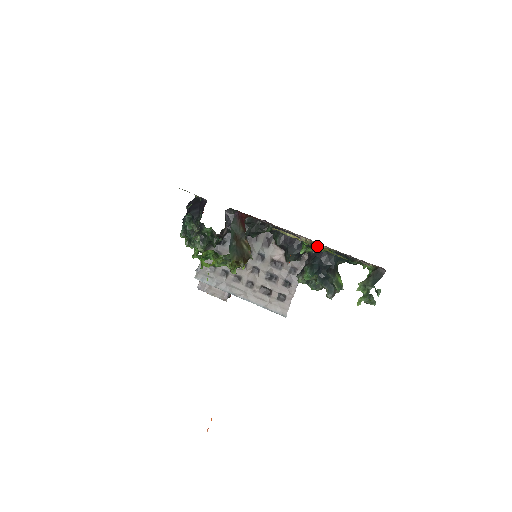
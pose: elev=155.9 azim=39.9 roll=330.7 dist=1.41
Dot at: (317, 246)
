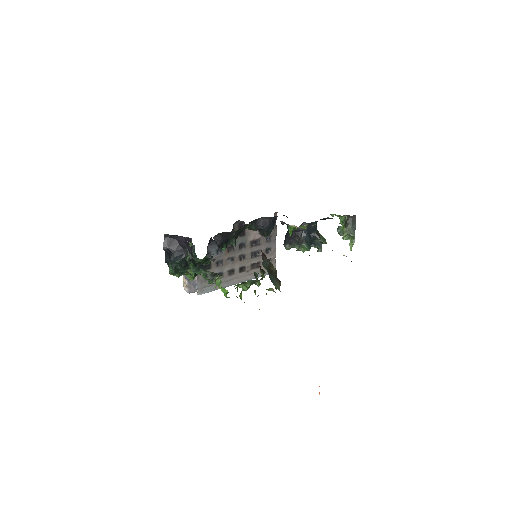
Dot at: occluded
